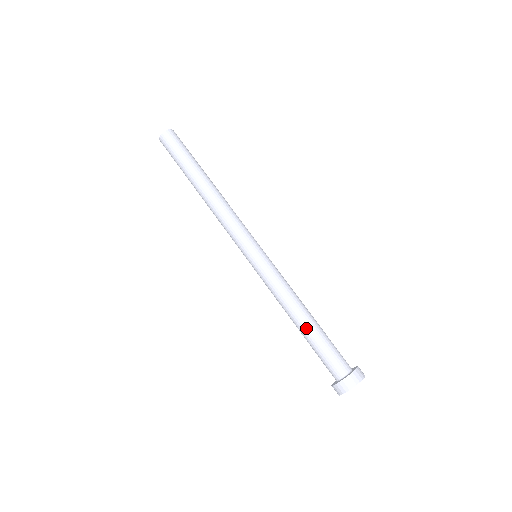
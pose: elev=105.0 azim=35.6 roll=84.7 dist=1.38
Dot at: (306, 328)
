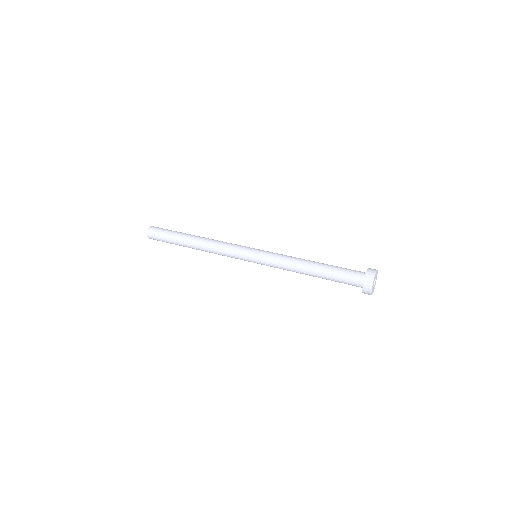
Dot at: (318, 272)
